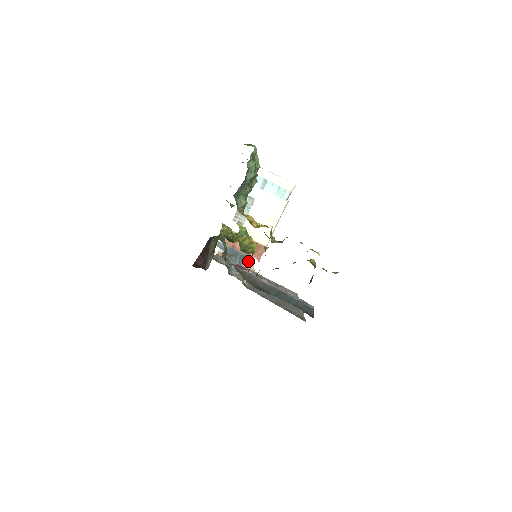
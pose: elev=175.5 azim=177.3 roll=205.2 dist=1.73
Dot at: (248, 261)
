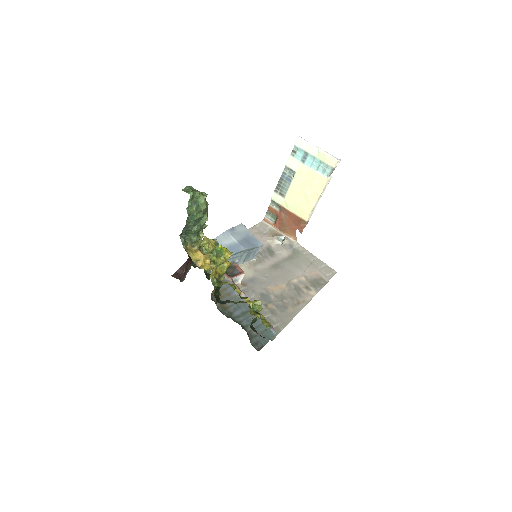
Dot at: (291, 231)
